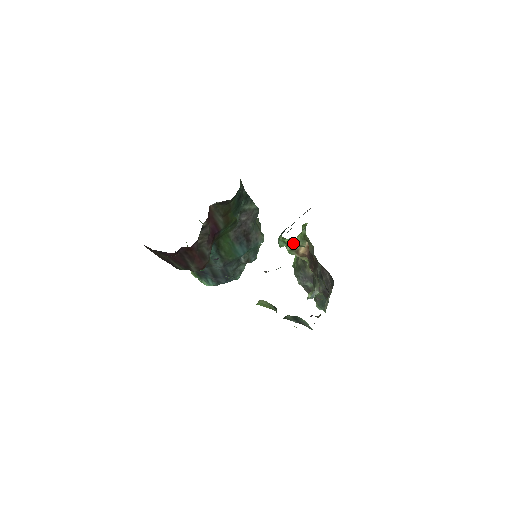
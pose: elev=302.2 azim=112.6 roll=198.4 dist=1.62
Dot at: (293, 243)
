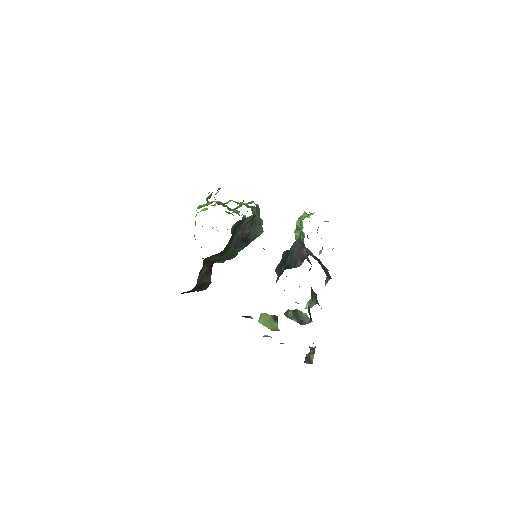
Dot at: occluded
